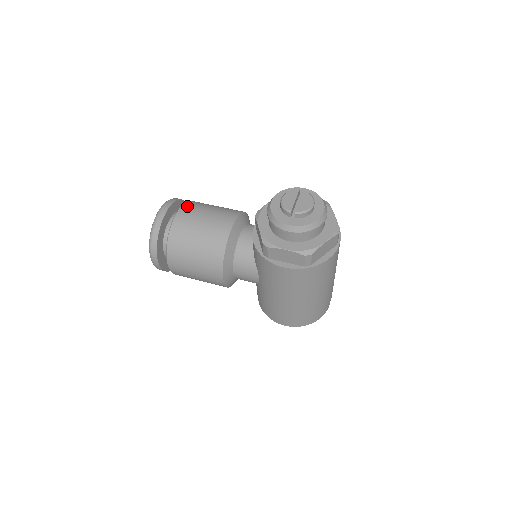
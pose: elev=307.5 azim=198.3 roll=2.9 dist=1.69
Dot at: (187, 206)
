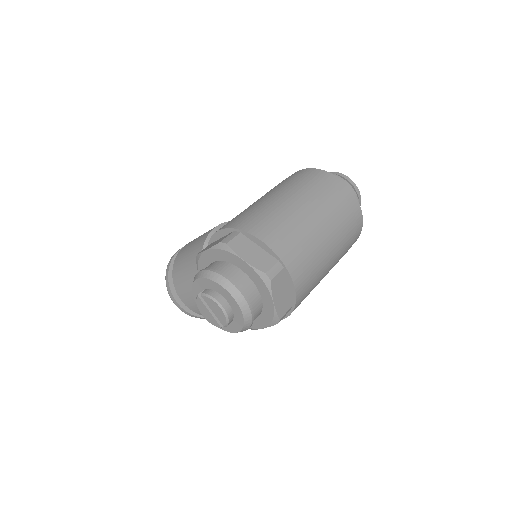
Dot at: (178, 290)
